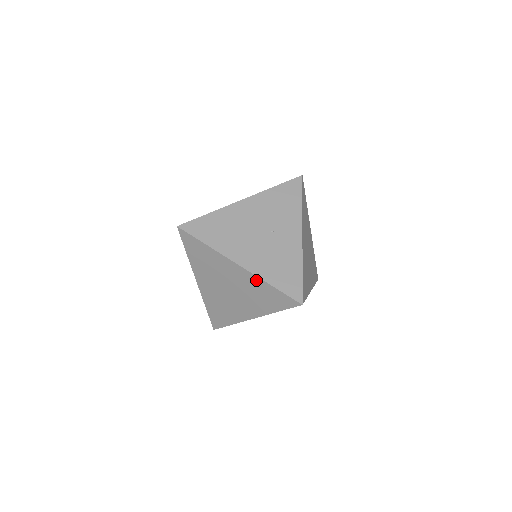
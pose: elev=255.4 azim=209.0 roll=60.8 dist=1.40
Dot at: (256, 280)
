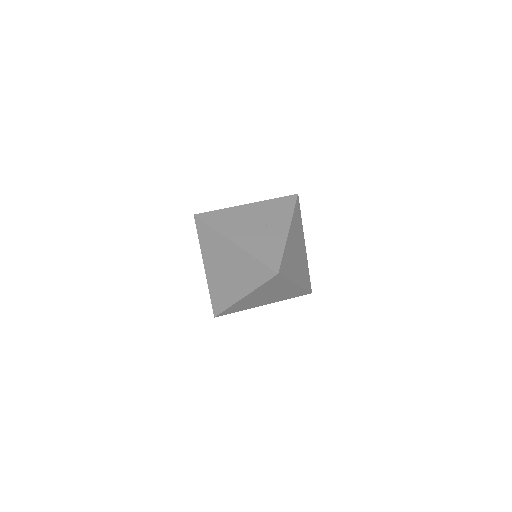
Dot at: (245, 255)
